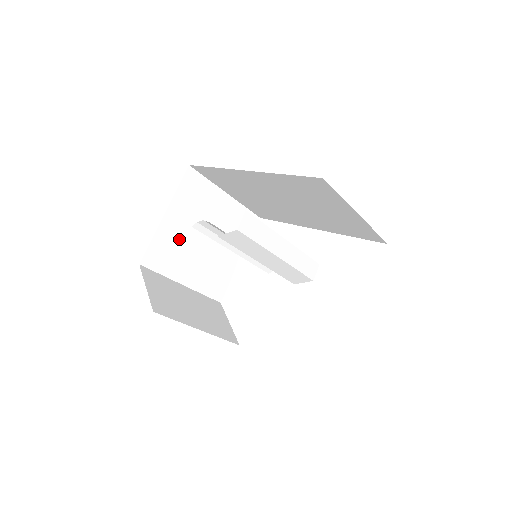
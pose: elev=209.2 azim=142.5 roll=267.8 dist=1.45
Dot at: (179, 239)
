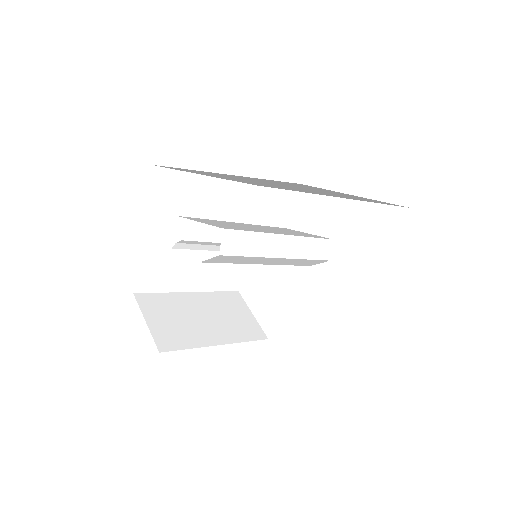
Dot at: (169, 249)
